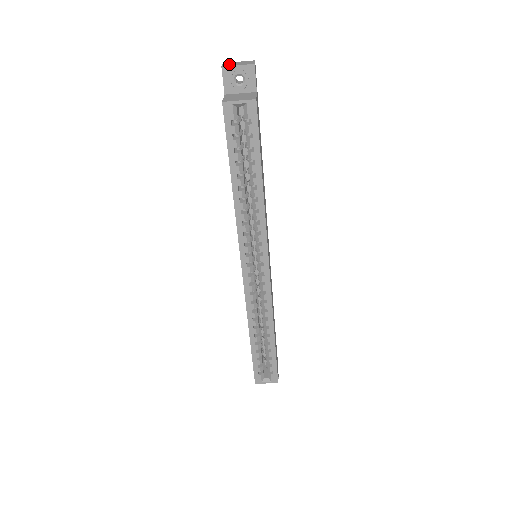
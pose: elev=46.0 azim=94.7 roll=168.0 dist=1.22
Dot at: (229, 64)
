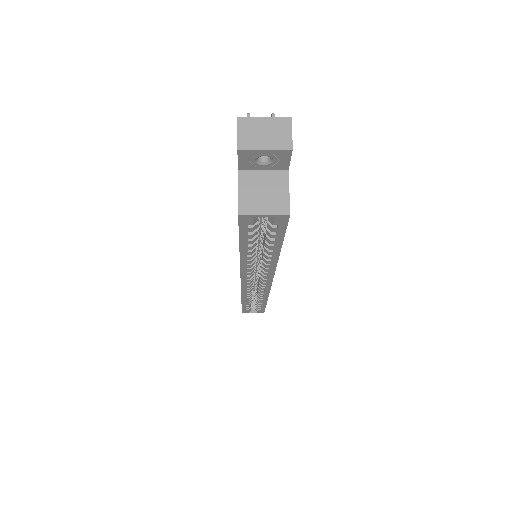
Dot at: (249, 135)
